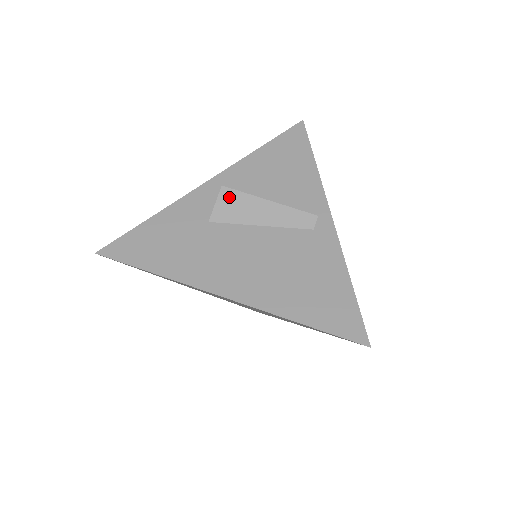
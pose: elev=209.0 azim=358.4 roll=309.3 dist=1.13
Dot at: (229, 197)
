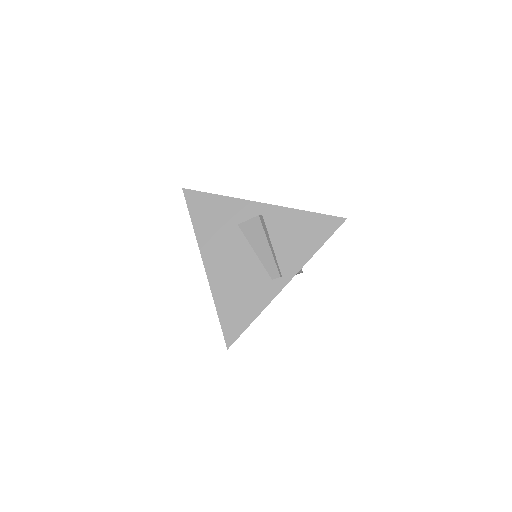
Dot at: (256, 224)
